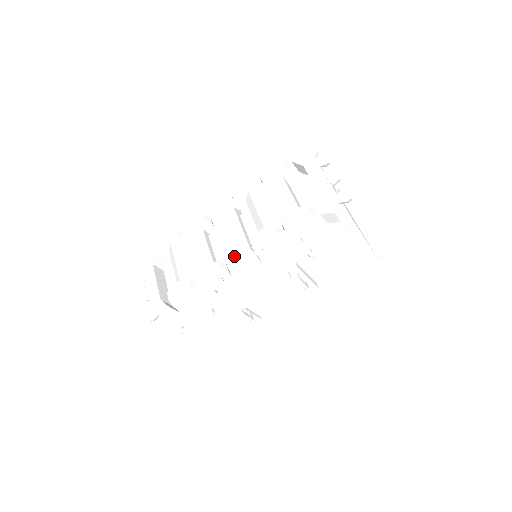
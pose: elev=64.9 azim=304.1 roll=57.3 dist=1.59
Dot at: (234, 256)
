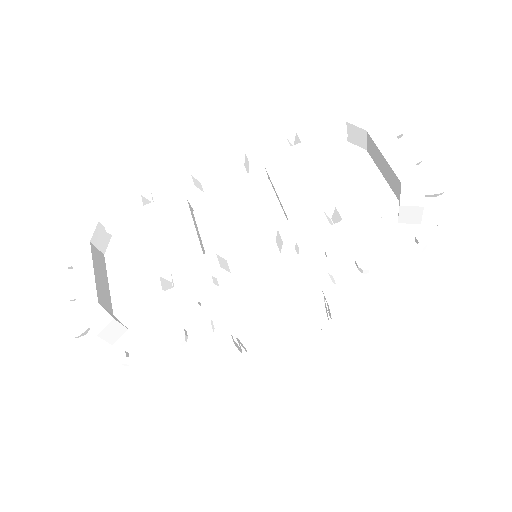
Dot at: (243, 250)
